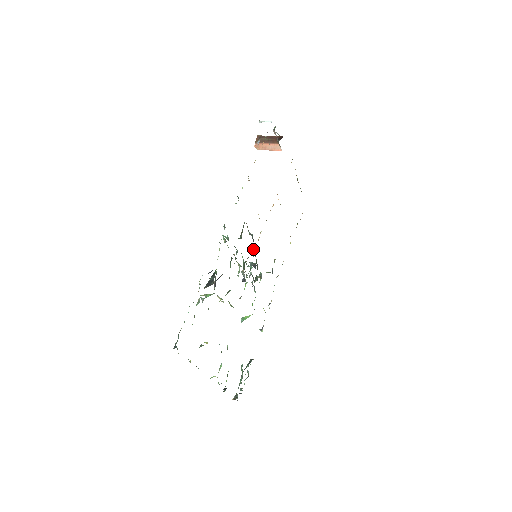
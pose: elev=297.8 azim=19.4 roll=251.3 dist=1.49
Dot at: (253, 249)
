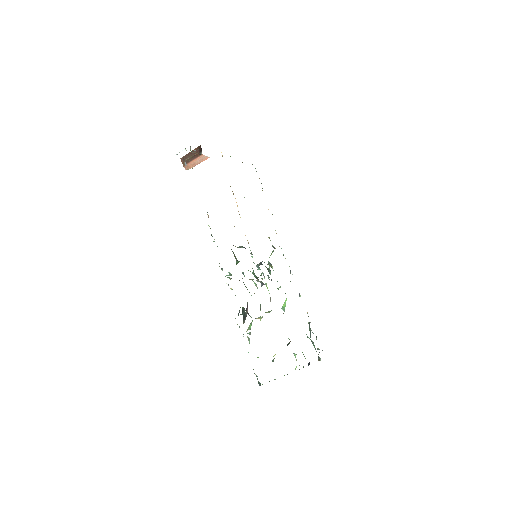
Dot at: (250, 253)
